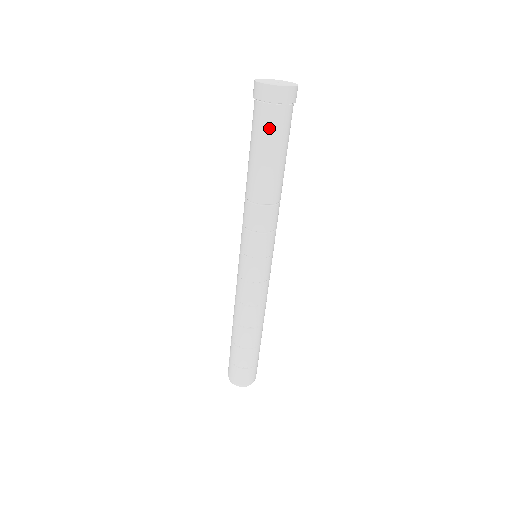
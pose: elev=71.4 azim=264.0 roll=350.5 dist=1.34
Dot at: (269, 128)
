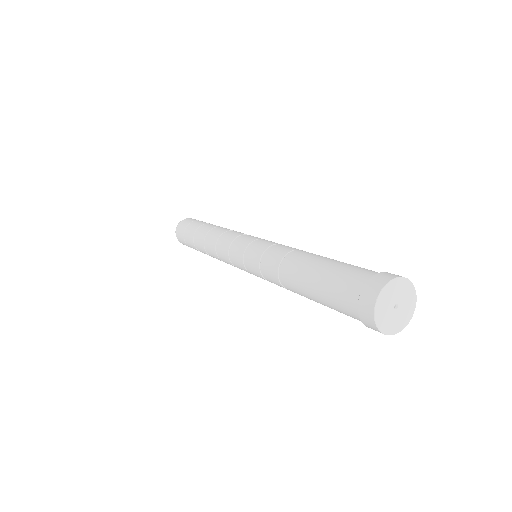
Dot at: (341, 310)
